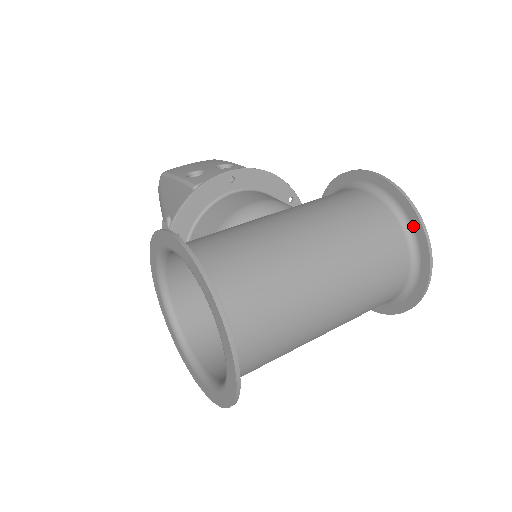
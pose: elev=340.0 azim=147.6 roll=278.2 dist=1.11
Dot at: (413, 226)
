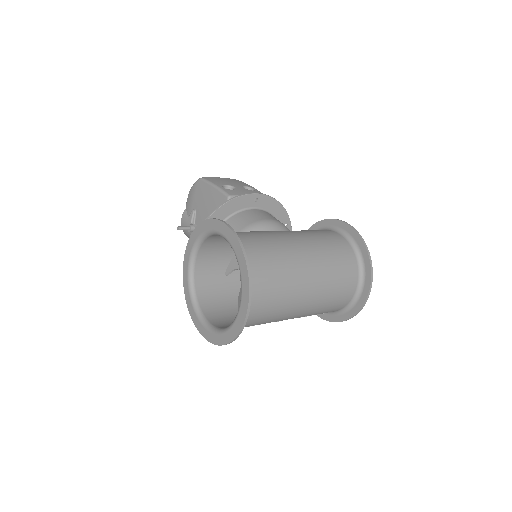
Dot at: (365, 266)
